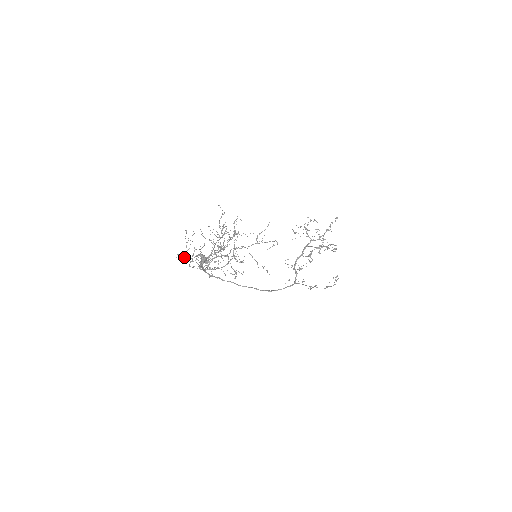
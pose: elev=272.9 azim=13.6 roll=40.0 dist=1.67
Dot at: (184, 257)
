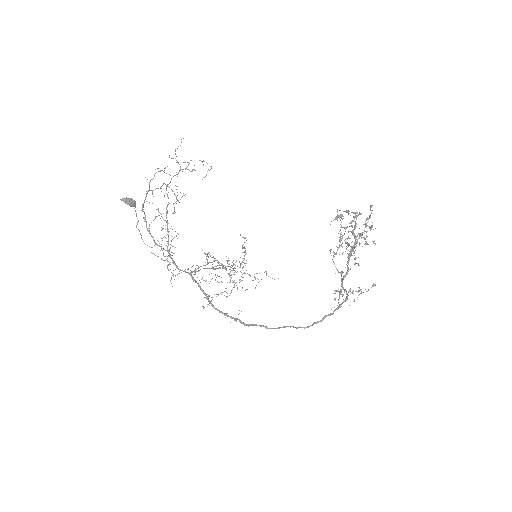
Dot at: (173, 276)
